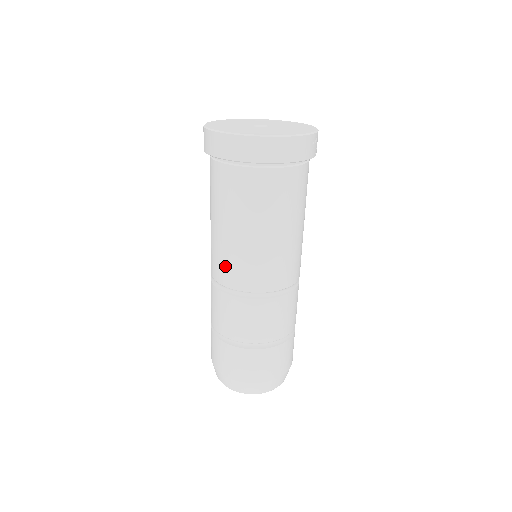
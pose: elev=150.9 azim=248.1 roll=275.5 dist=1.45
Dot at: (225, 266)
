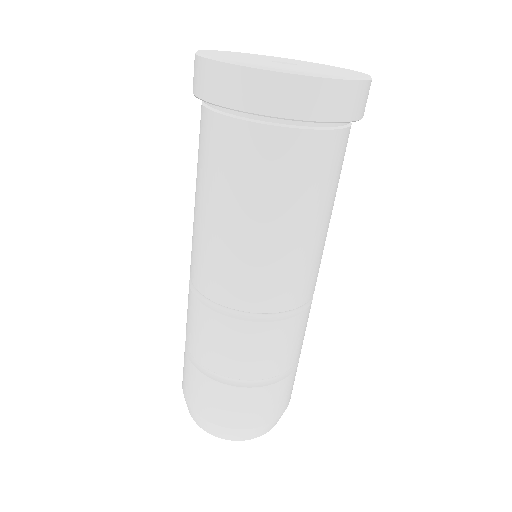
Dot at: (257, 284)
